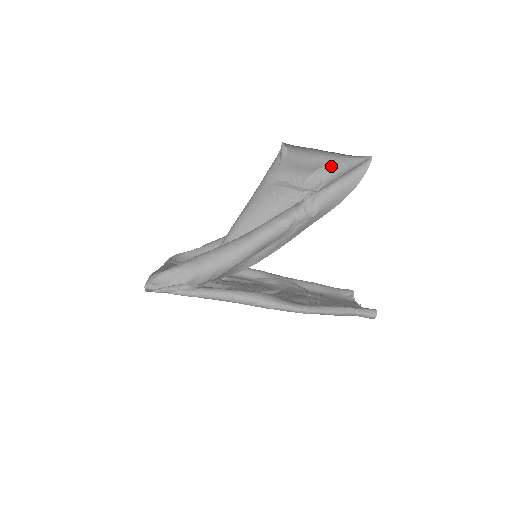
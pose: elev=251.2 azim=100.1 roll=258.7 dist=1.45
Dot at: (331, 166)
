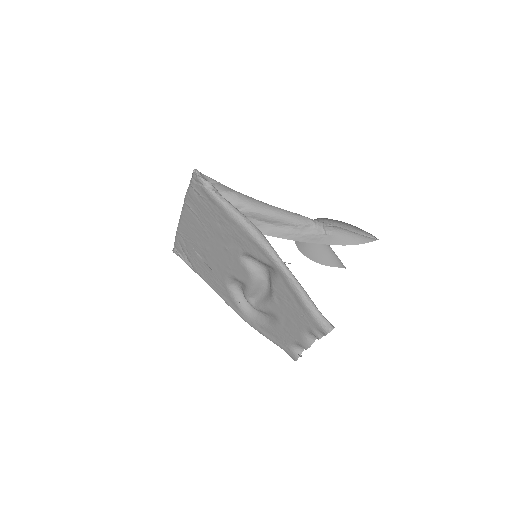
Dot at: occluded
